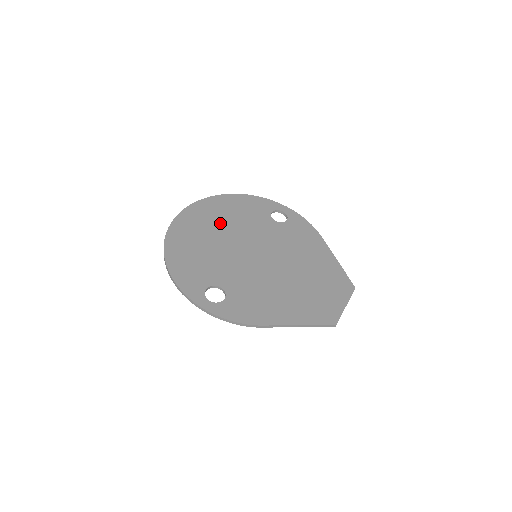
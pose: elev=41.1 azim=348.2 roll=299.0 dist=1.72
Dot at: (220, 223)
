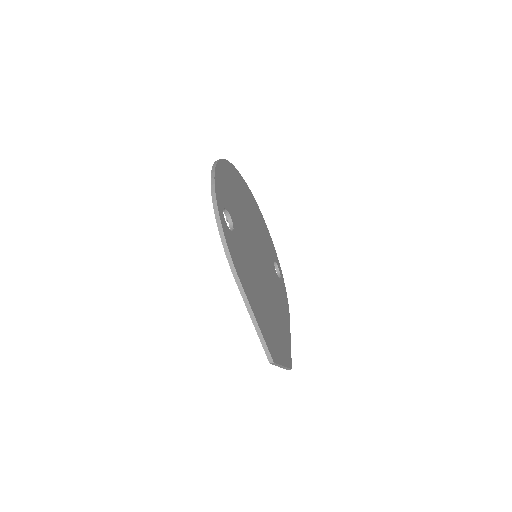
Dot at: (252, 212)
